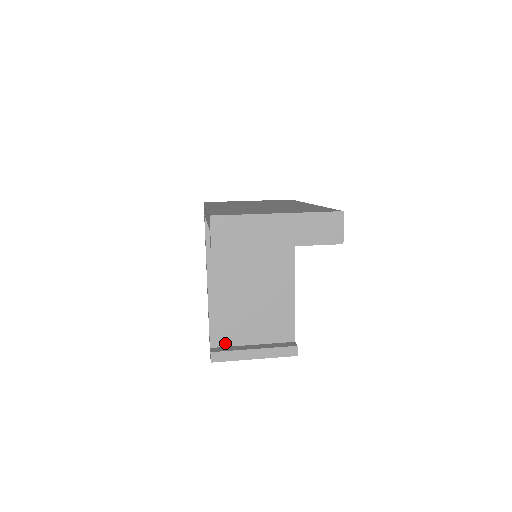
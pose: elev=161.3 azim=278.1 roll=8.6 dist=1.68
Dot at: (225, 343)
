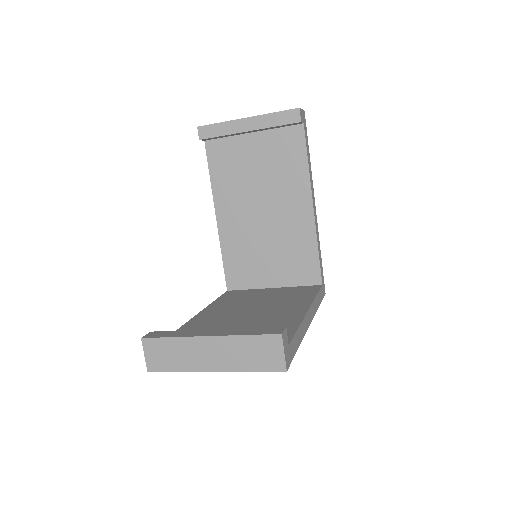
Dot at: occluded
